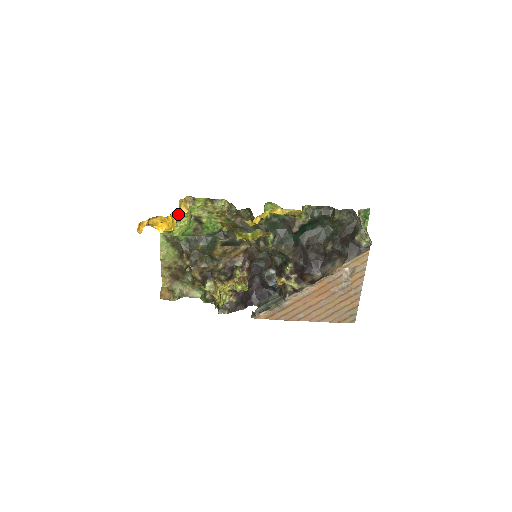
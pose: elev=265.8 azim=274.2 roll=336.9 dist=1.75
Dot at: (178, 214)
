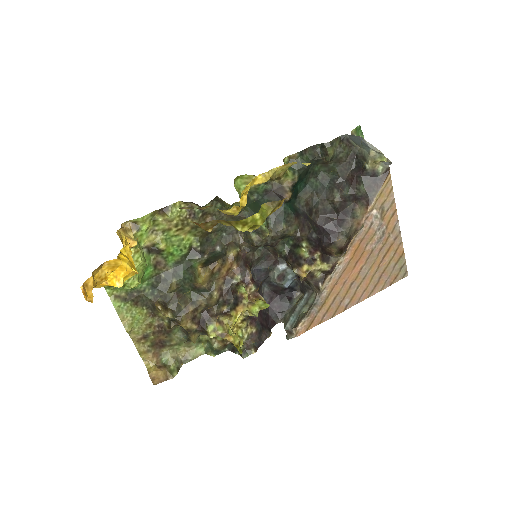
Dot at: occluded
